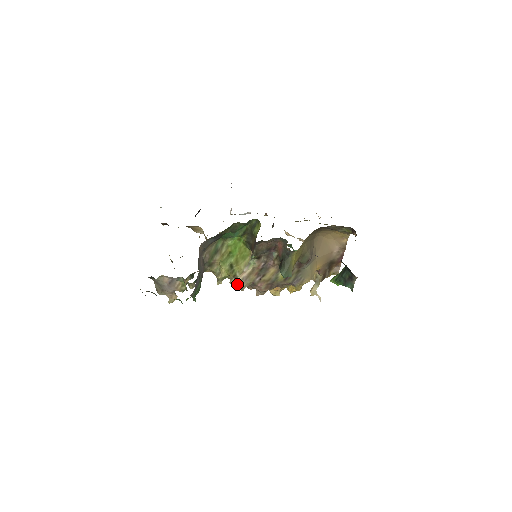
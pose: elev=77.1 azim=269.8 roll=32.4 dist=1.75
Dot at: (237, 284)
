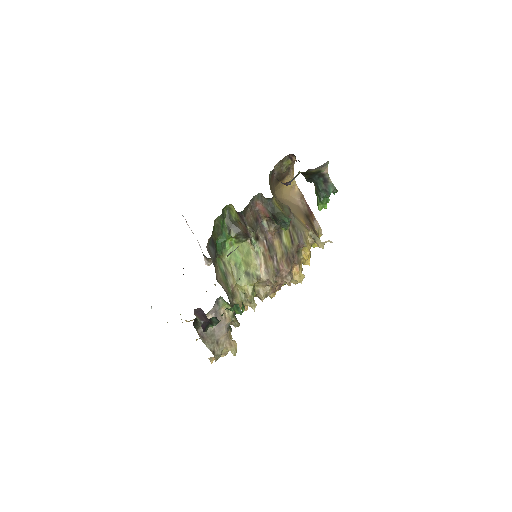
Dot at: (267, 291)
